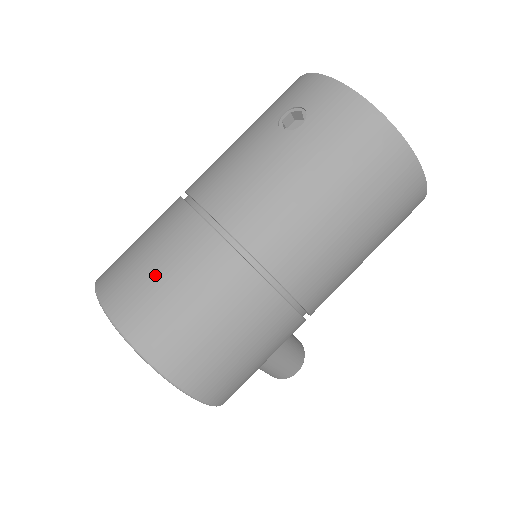
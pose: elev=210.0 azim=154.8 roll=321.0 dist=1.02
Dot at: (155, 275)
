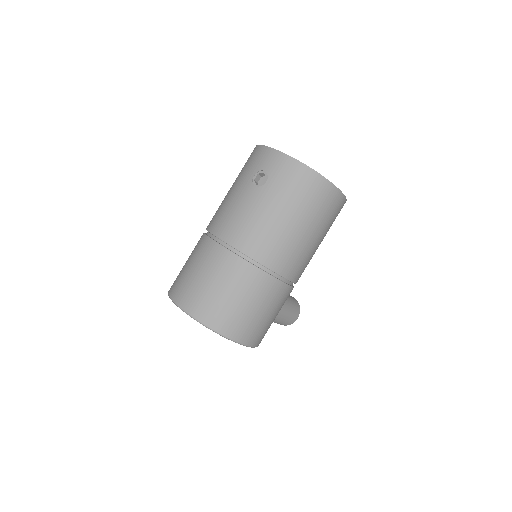
Dot at: (206, 284)
